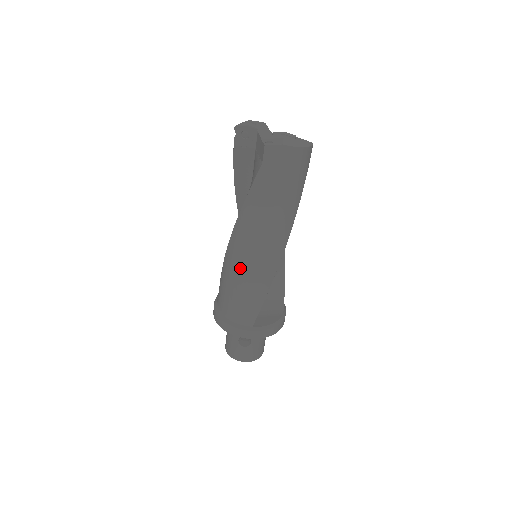
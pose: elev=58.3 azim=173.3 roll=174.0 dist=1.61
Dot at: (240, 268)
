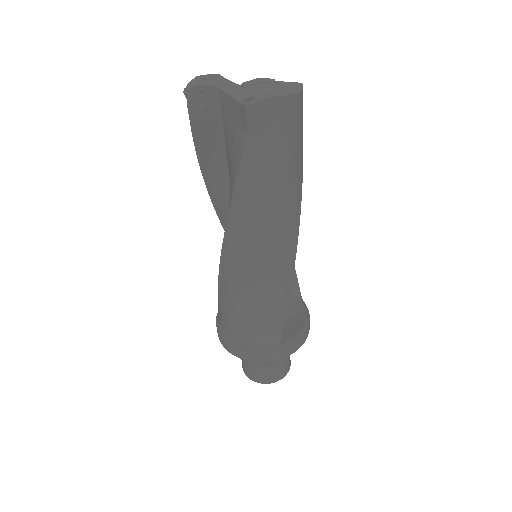
Dot at: (247, 282)
